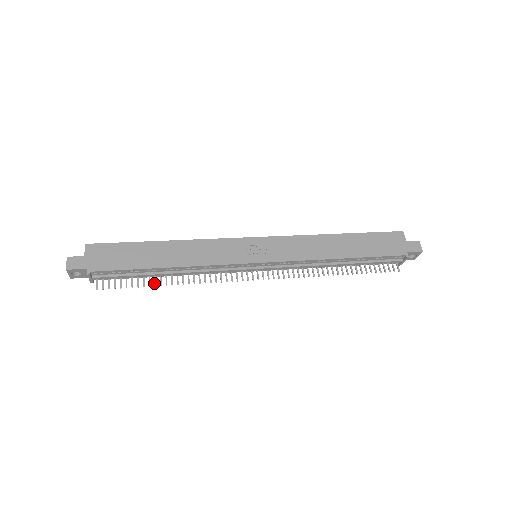
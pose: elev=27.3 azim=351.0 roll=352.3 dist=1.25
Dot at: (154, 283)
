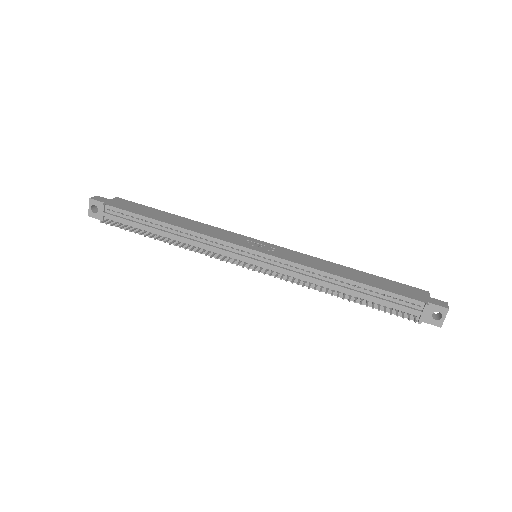
Dot at: (150, 236)
